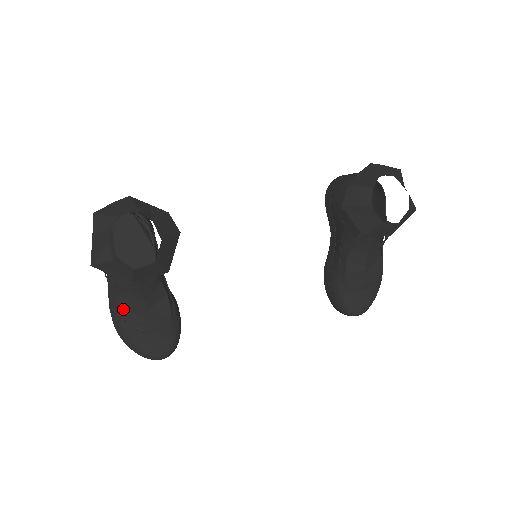
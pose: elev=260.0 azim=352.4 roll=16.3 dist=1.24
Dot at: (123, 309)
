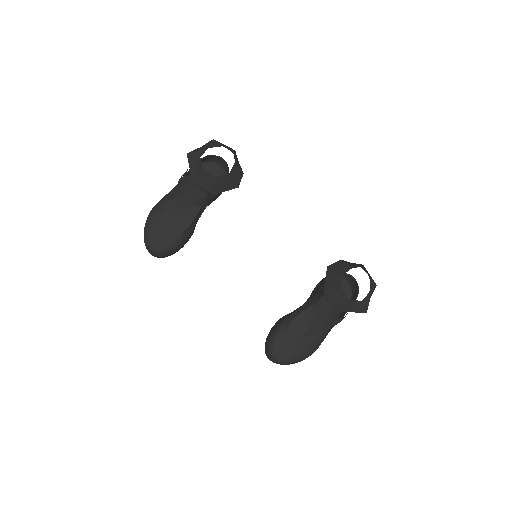
Dot at: (168, 203)
